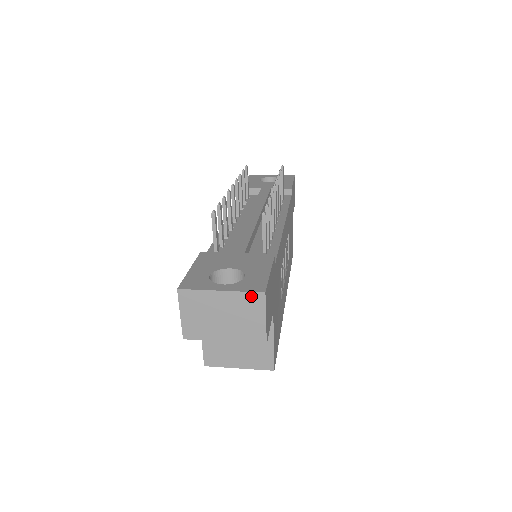
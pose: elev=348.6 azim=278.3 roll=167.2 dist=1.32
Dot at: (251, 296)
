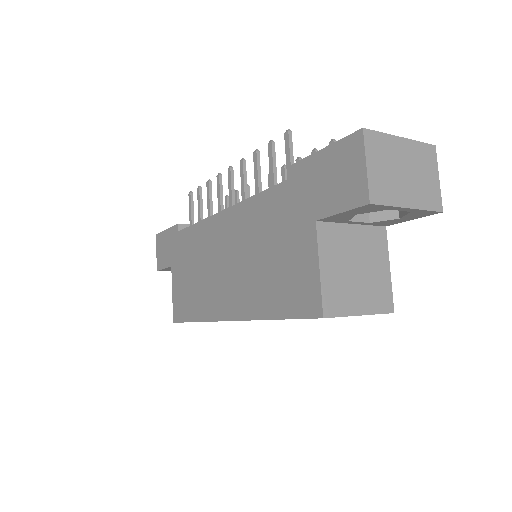
Dot at: (426, 148)
